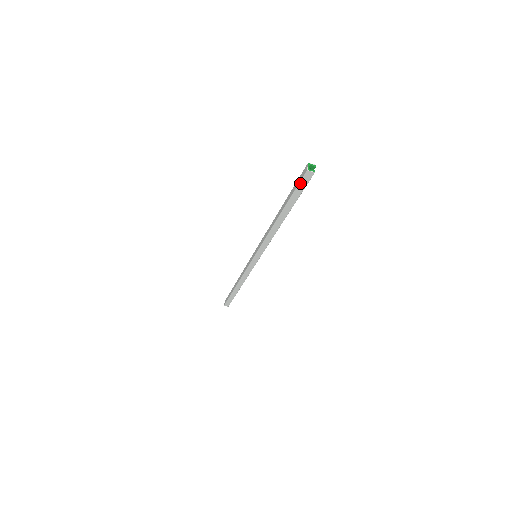
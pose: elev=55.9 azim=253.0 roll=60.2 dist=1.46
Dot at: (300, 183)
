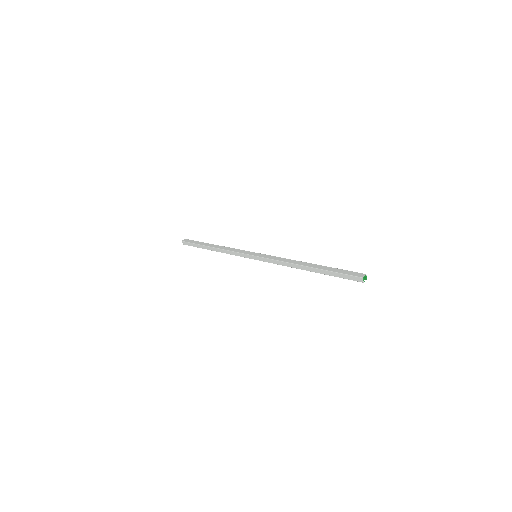
Dot at: (349, 275)
